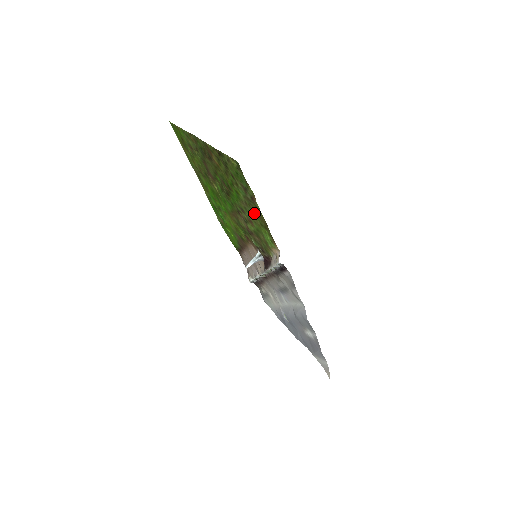
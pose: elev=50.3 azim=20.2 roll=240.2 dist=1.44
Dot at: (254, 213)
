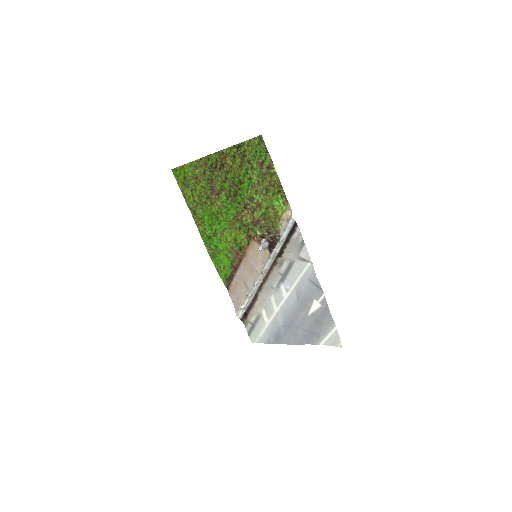
Dot at: (266, 187)
